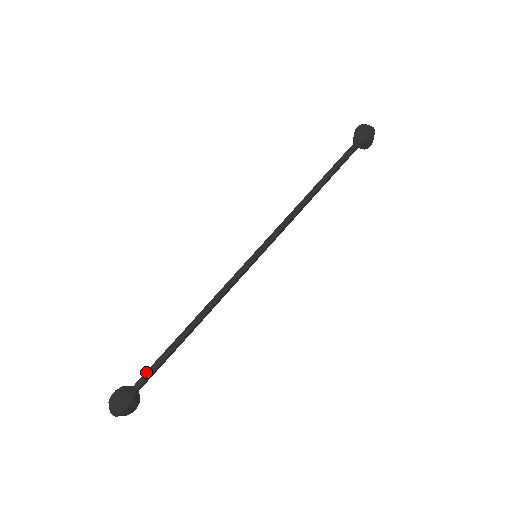
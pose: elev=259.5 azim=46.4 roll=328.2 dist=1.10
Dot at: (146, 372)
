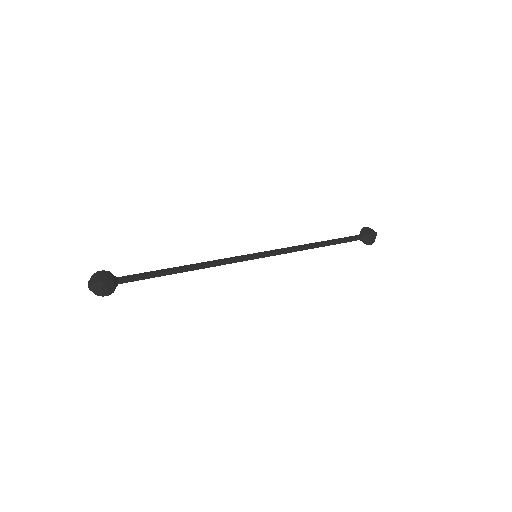
Dot at: (132, 275)
